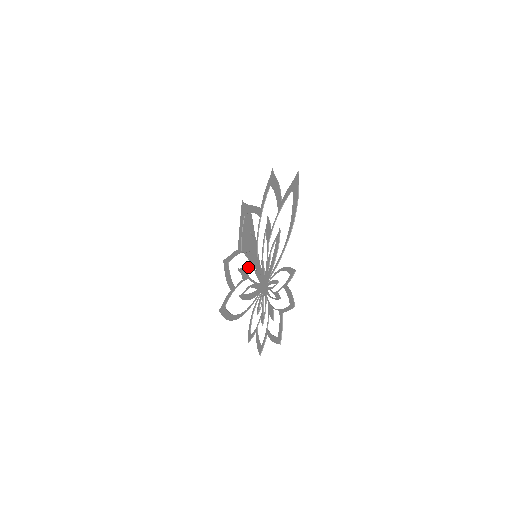
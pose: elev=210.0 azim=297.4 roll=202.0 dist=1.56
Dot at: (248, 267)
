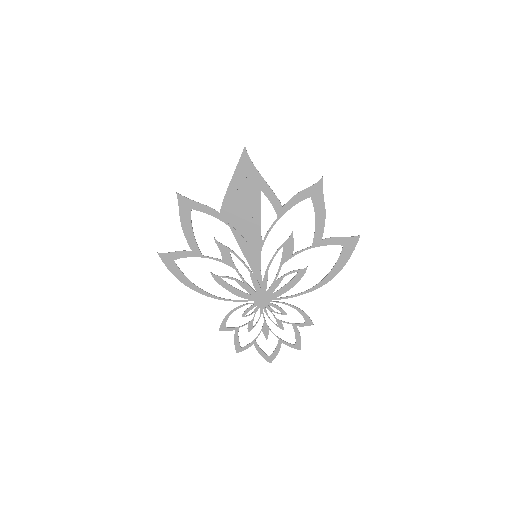
Dot at: (238, 257)
